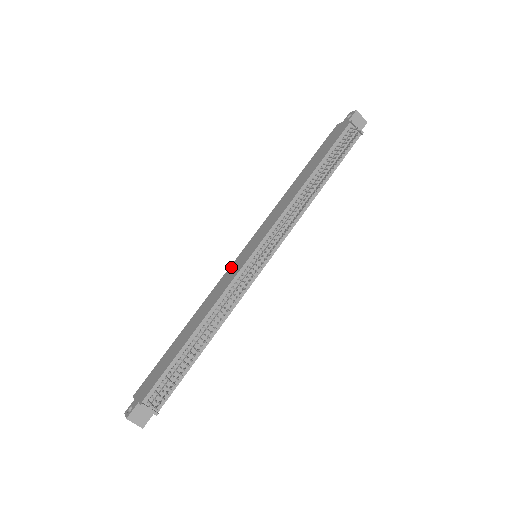
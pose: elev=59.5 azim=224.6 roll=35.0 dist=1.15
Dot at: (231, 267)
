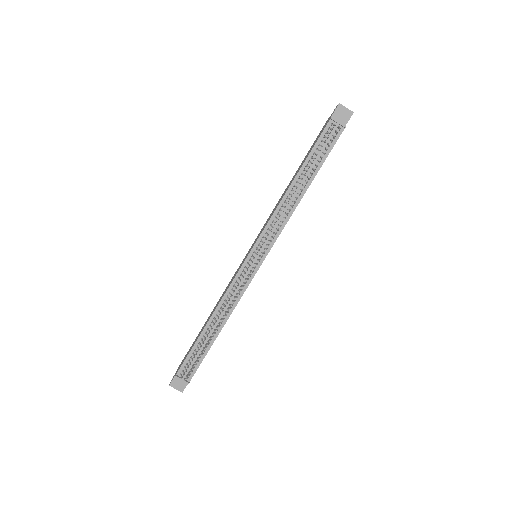
Dot at: (239, 266)
